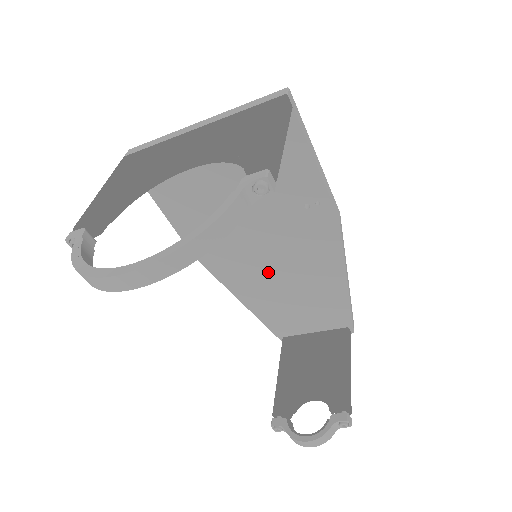
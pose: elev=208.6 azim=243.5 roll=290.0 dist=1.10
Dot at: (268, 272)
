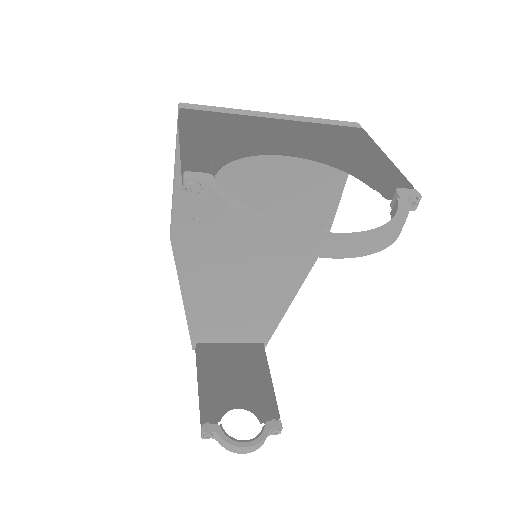
Dot at: (233, 274)
